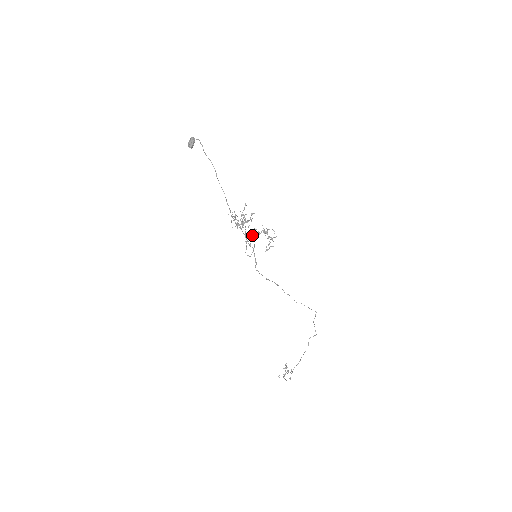
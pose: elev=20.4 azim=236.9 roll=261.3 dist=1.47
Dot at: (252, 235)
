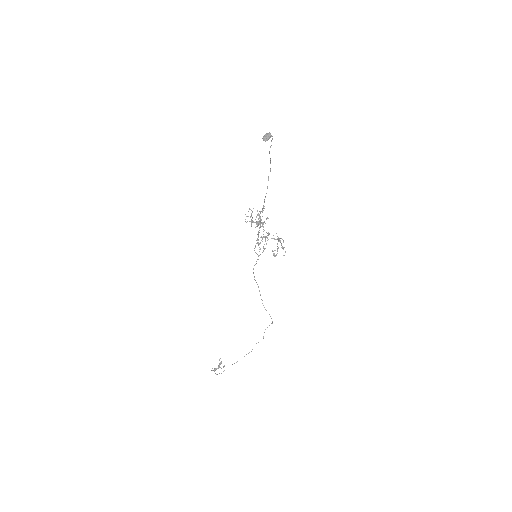
Dot at: (267, 237)
